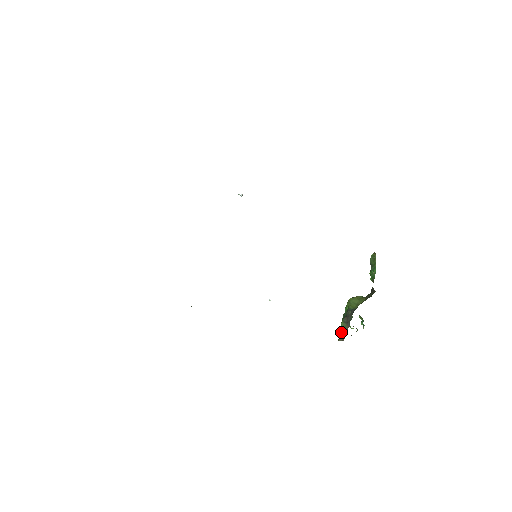
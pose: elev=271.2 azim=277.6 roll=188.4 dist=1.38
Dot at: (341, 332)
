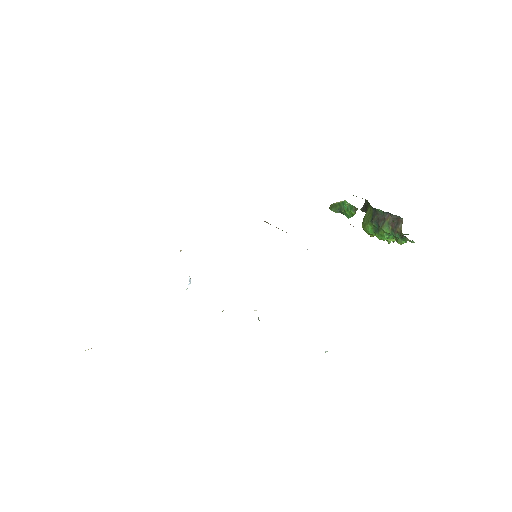
Dot at: (393, 229)
